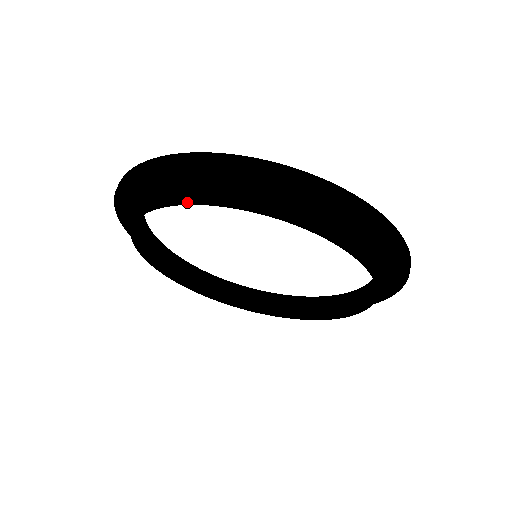
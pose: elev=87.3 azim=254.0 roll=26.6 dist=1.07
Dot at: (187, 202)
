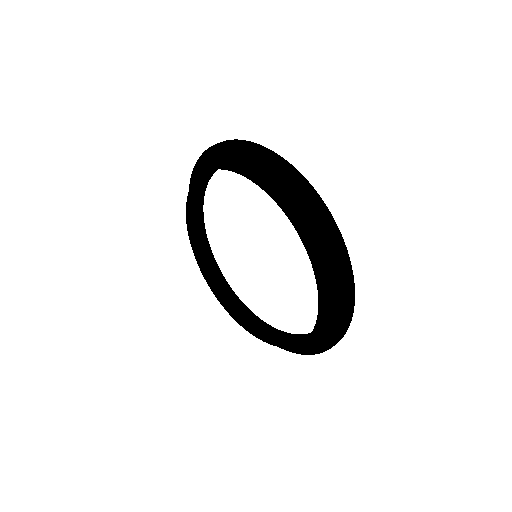
Dot at: (291, 219)
